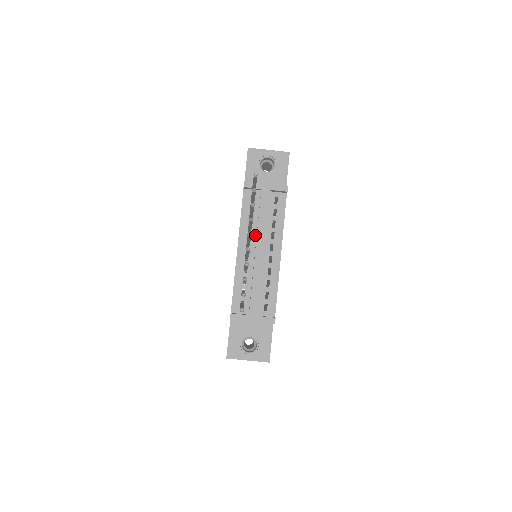
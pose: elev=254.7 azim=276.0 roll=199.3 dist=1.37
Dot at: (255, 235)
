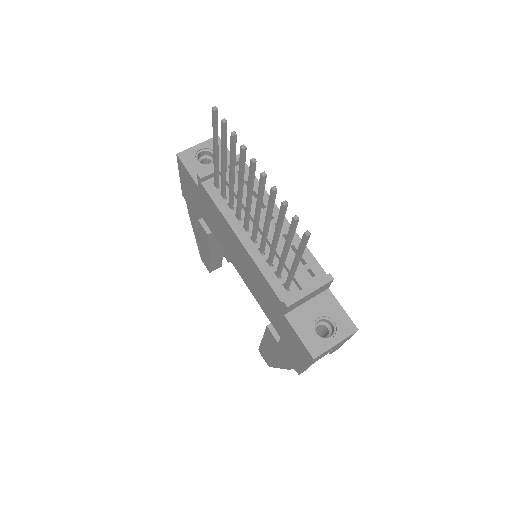
Dot at: occluded
